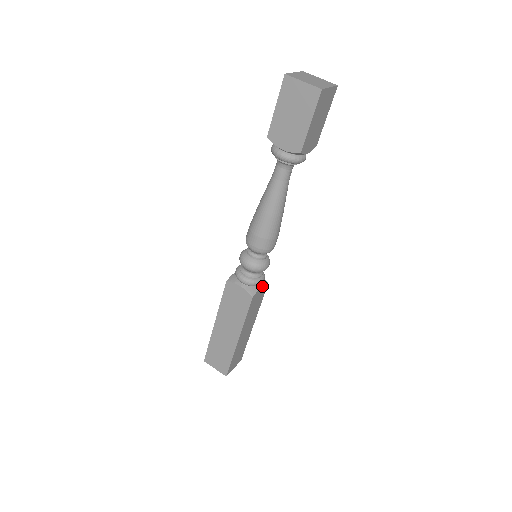
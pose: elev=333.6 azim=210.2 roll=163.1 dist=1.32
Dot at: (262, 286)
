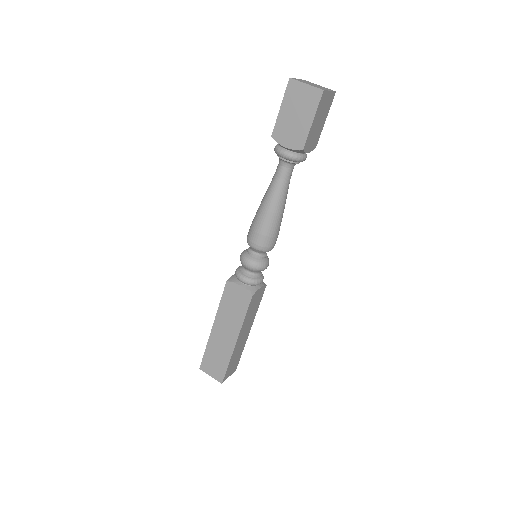
Dot at: (261, 287)
